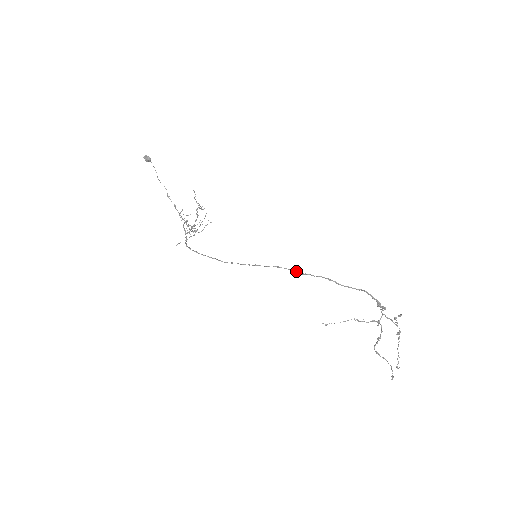
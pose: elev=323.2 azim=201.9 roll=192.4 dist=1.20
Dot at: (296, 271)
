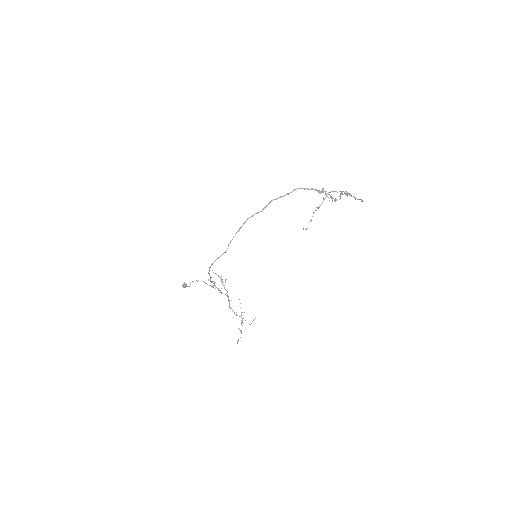
Dot at: (258, 212)
